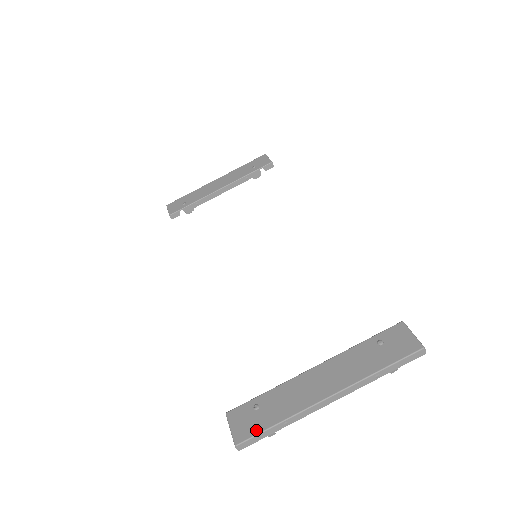
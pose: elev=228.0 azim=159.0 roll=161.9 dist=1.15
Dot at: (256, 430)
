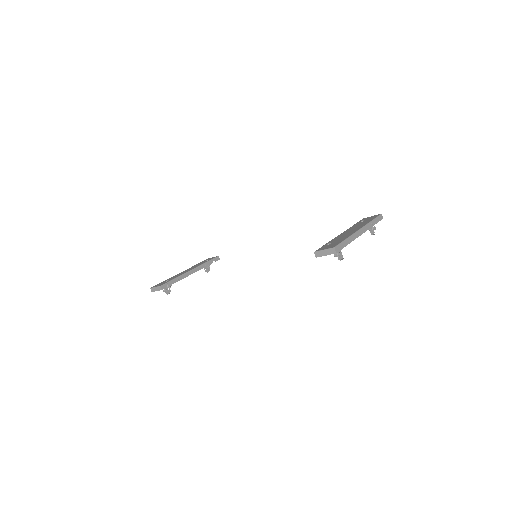
Dot at: (338, 243)
